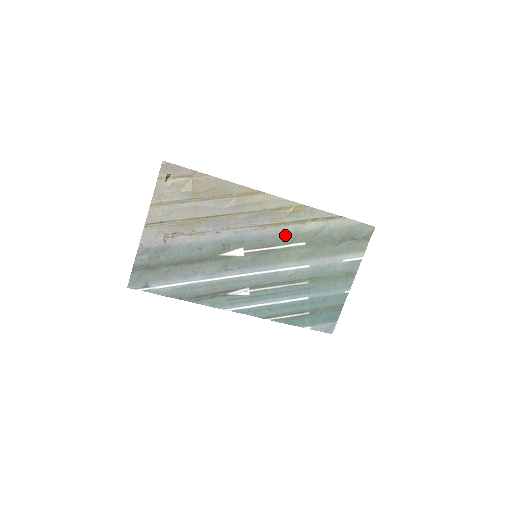
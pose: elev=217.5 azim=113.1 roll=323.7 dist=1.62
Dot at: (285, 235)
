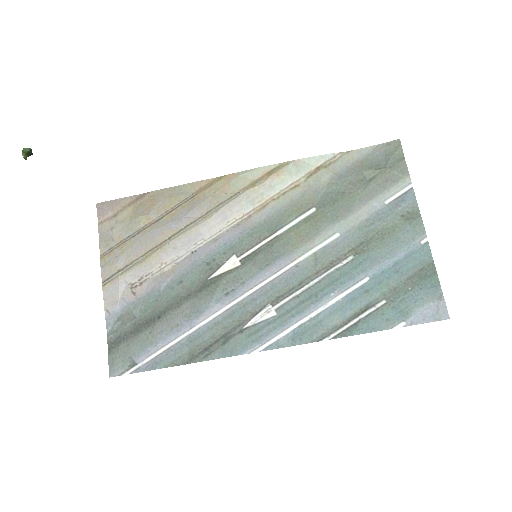
Dot at: (281, 212)
